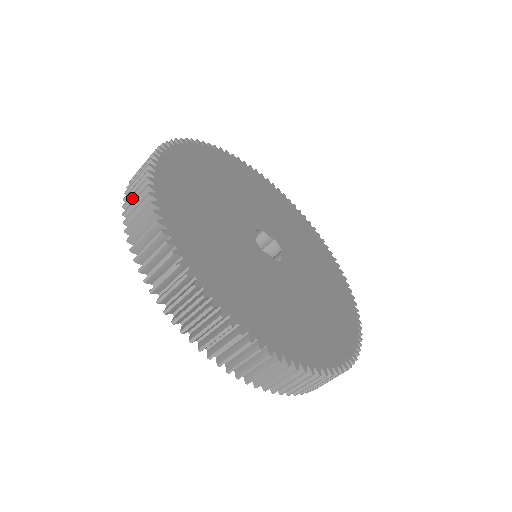
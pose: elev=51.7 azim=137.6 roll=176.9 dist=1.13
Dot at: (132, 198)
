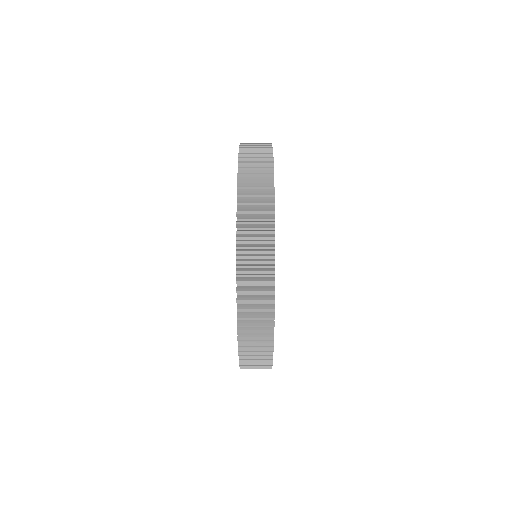
Dot at: (250, 264)
